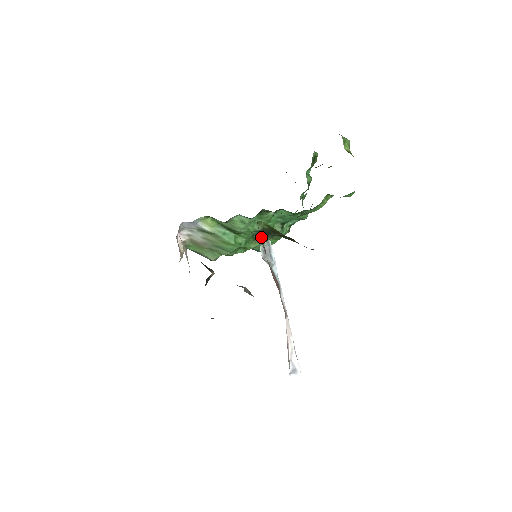
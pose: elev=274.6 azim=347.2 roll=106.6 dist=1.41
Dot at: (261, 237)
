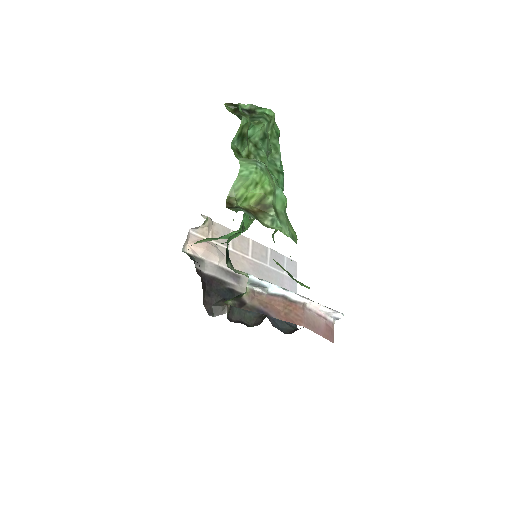
Dot at: (238, 297)
